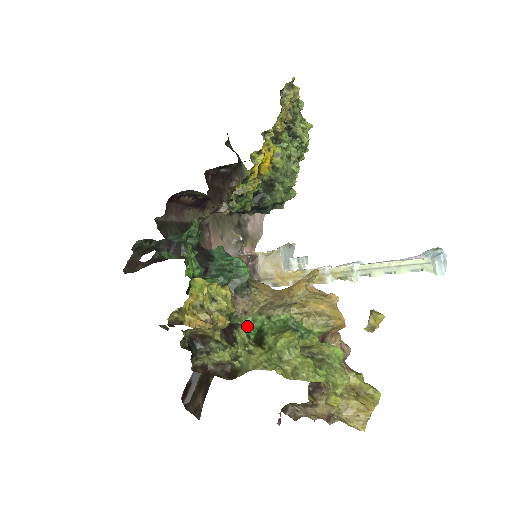
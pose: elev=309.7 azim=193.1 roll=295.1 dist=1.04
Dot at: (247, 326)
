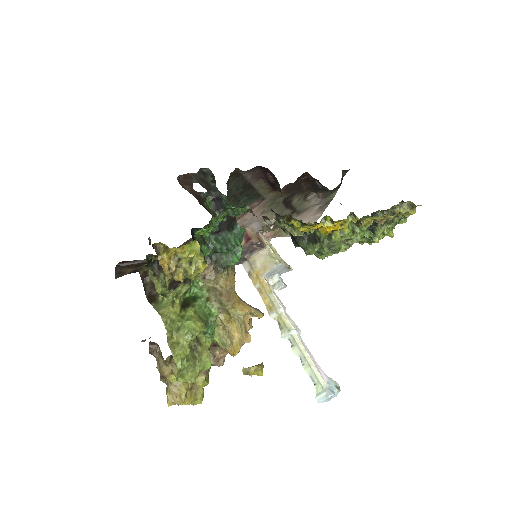
Dot at: (194, 286)
